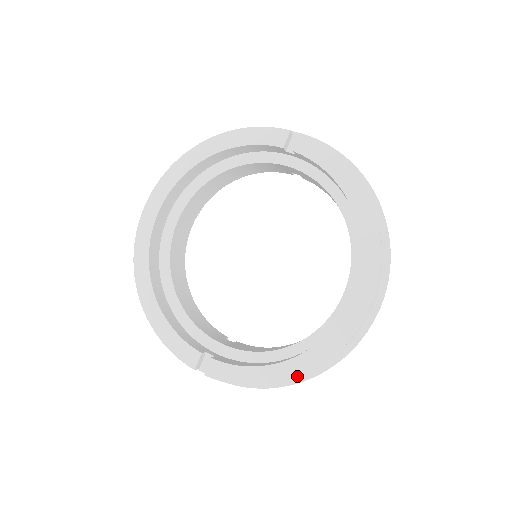
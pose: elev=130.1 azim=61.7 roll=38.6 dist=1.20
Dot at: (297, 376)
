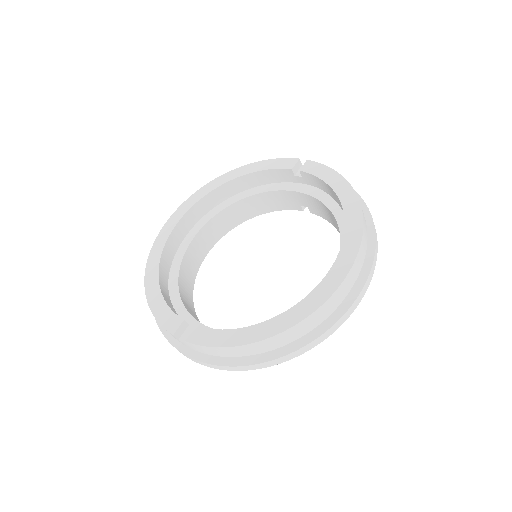
Dot at: (268, 336)
